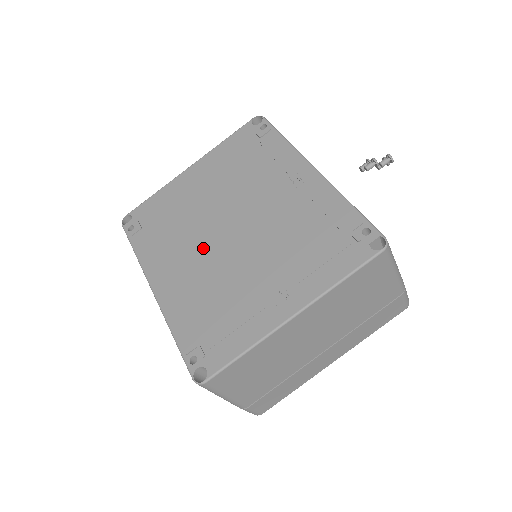
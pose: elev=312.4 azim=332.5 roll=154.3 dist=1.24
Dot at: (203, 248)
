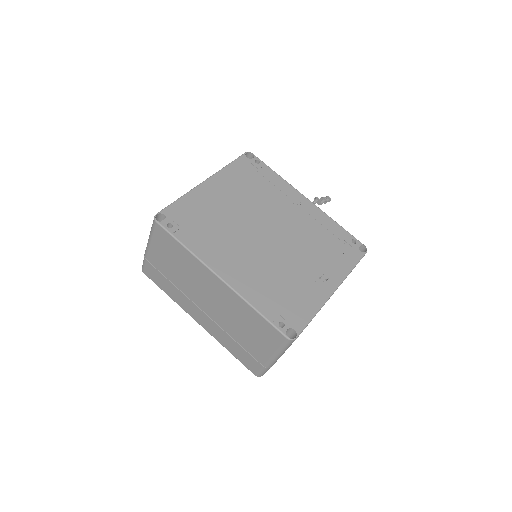
Dot at: (251, 246)
